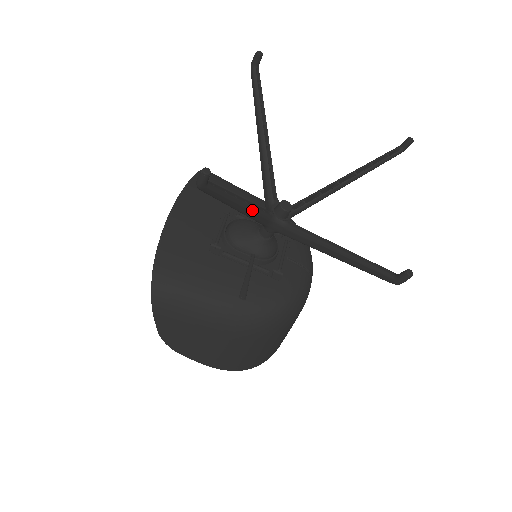
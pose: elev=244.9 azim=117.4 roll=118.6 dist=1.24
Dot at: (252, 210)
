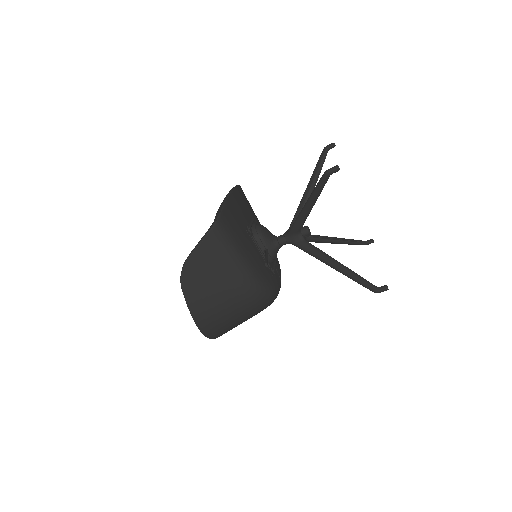
Dot at: (308, 214)
